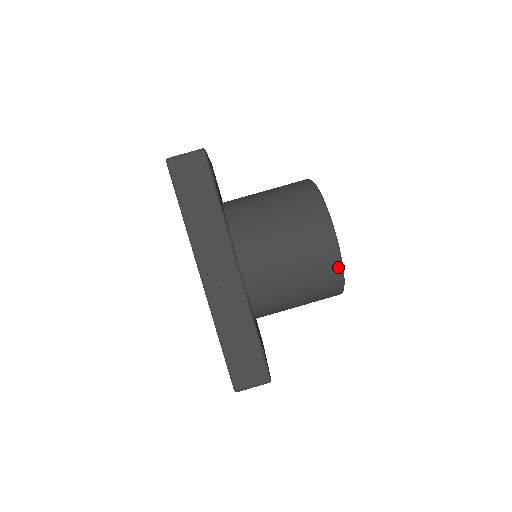
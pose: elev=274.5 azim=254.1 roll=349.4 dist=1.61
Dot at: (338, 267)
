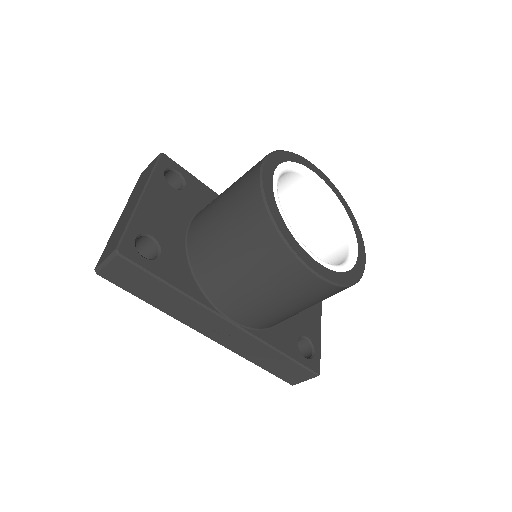
Dot at: (333, 288)
